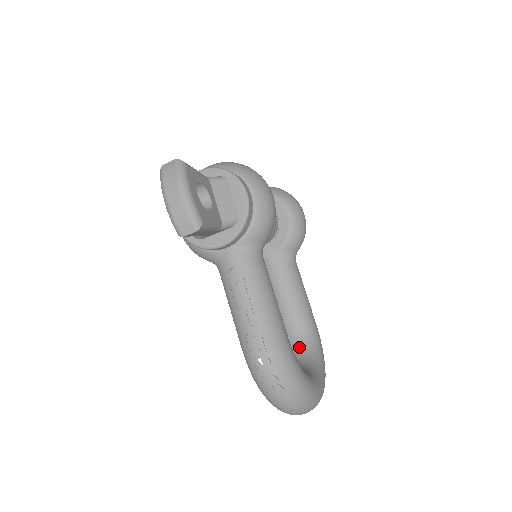
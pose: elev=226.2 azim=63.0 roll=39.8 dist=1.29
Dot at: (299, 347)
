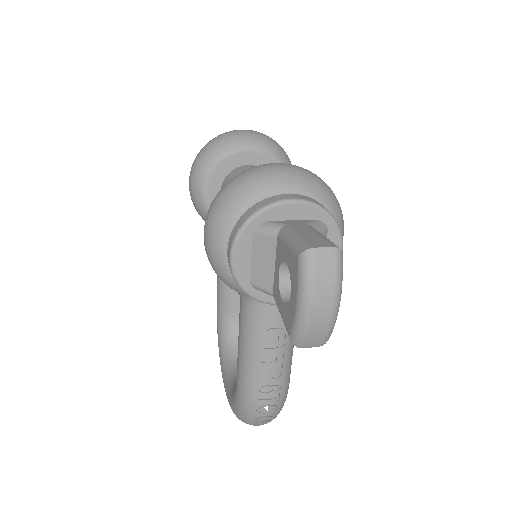
Dot at: occluded
